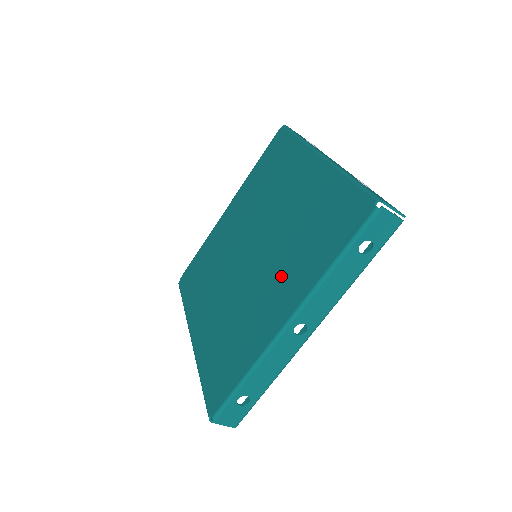
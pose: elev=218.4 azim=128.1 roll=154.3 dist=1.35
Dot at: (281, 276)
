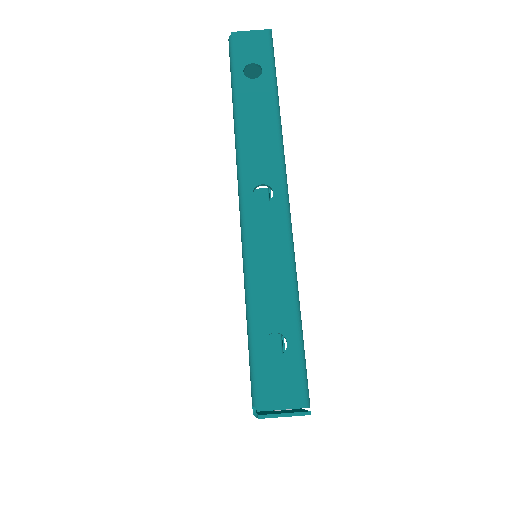
Dot at: occluded
